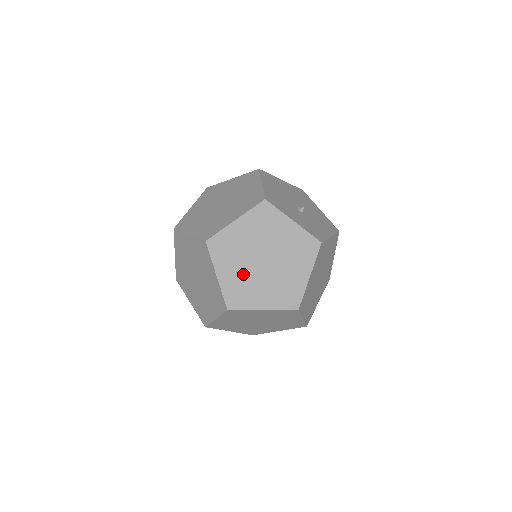
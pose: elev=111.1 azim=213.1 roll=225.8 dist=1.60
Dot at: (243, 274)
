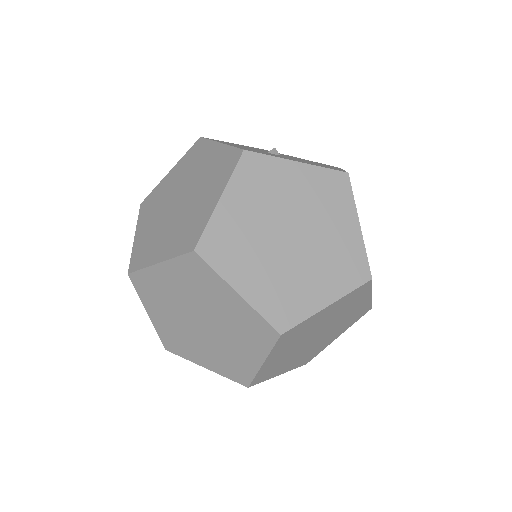
Dot at: (156, 225)
